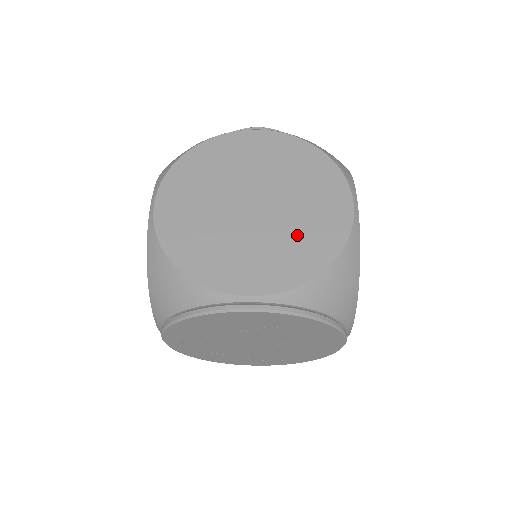
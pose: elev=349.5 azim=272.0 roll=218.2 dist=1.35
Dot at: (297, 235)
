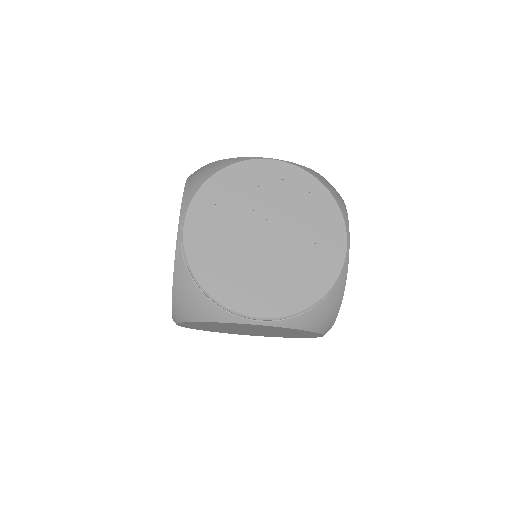
Dot at: occluded
